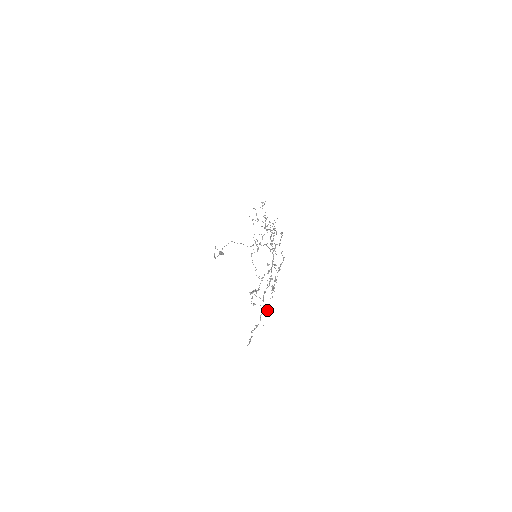
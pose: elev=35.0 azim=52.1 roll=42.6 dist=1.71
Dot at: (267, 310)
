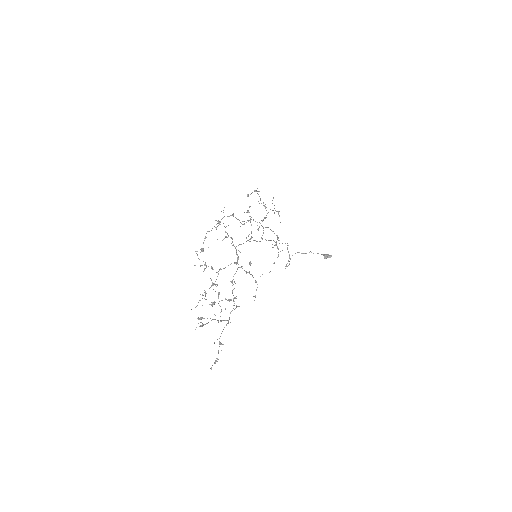
Dot at: (202, 323)
